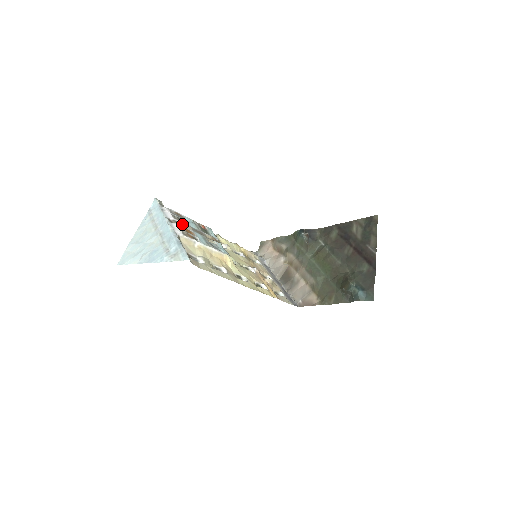
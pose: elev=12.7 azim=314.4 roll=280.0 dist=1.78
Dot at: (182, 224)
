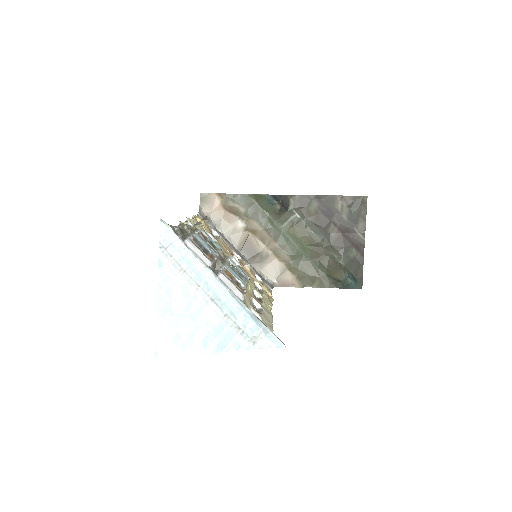
Dot at: (214, 262)
